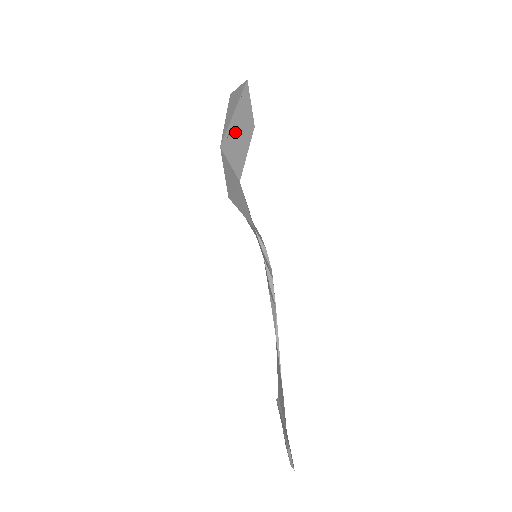
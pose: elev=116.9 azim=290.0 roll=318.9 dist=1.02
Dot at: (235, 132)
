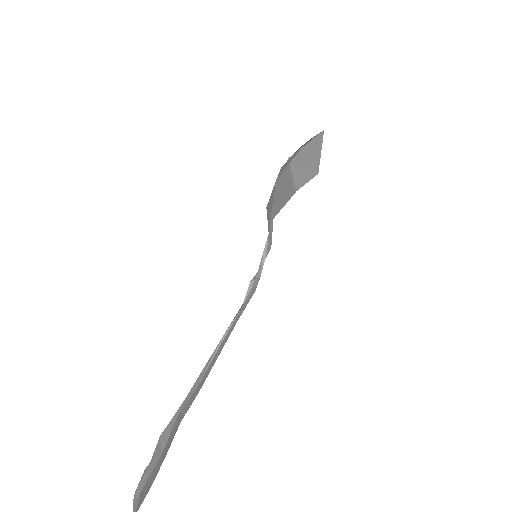
Dot at: occluded
